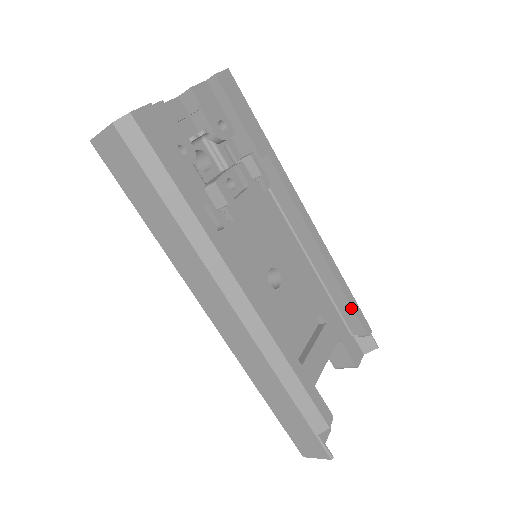
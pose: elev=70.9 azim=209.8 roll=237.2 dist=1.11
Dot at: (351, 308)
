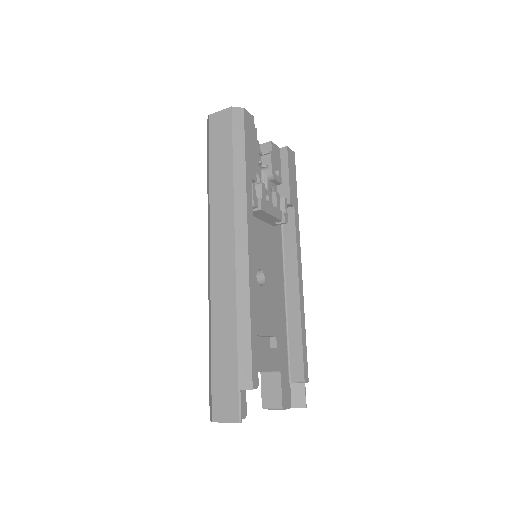
Dot at: (301, 348)
